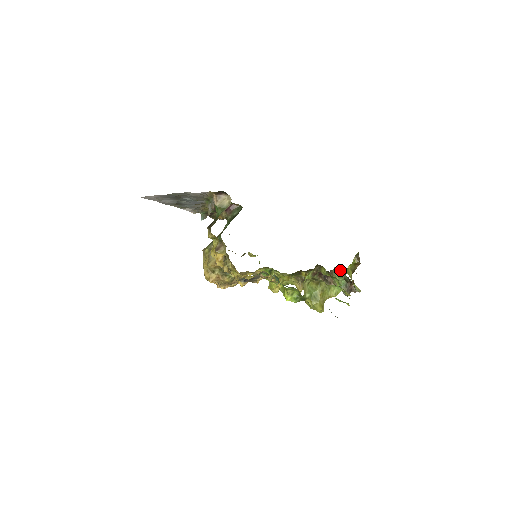
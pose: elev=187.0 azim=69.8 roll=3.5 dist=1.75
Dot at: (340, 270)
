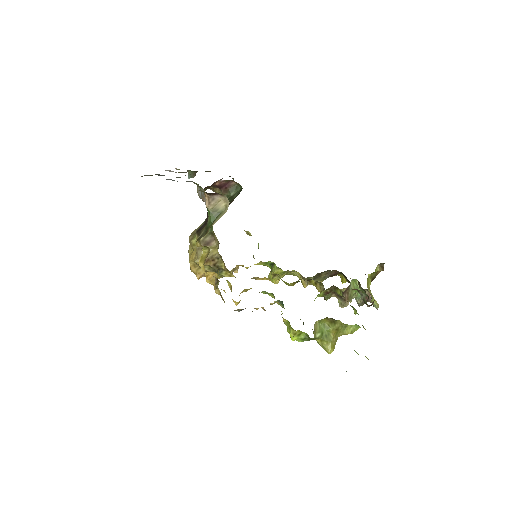
Dot at: occluded
